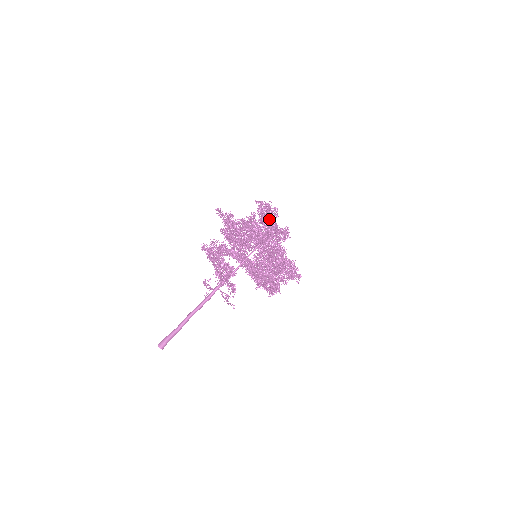
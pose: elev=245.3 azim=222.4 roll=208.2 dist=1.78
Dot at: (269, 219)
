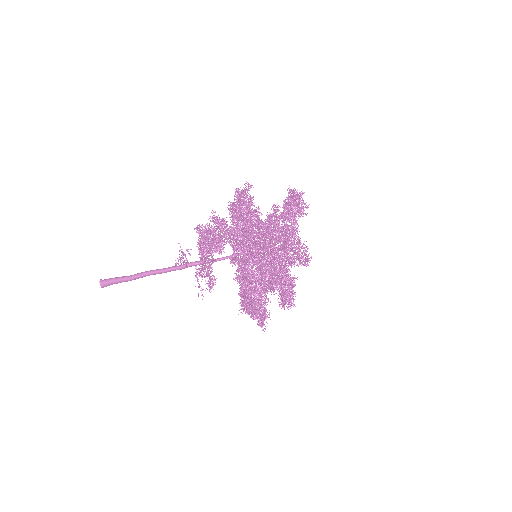
Dot at: (292, 214)
